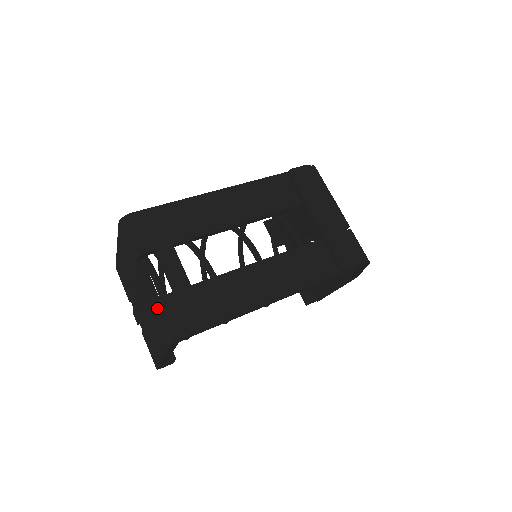
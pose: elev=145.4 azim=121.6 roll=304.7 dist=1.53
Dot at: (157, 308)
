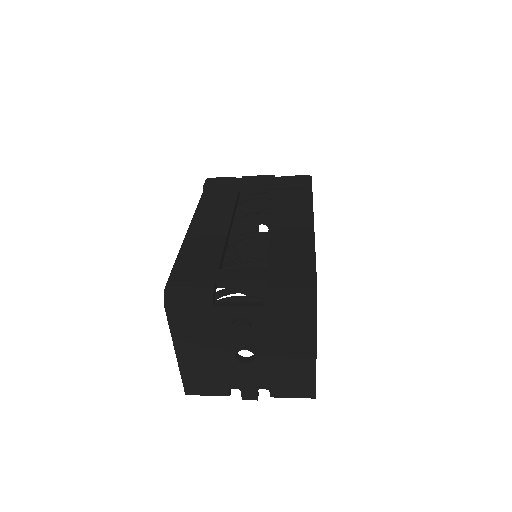
Dot at: (274, 302)
